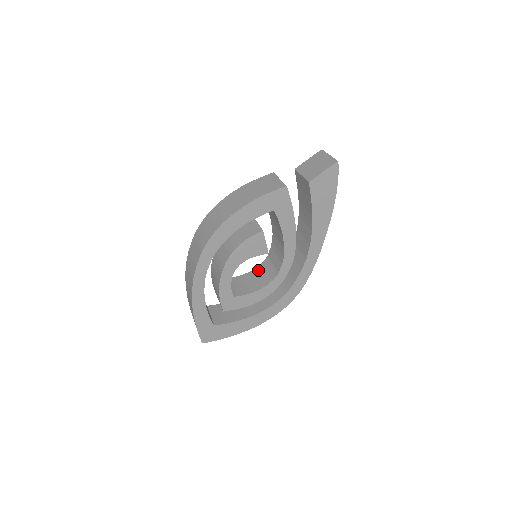
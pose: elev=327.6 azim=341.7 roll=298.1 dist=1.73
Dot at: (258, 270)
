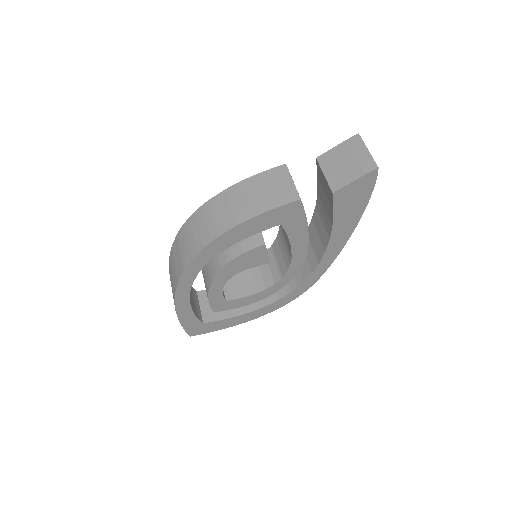
Dot at: occluded
